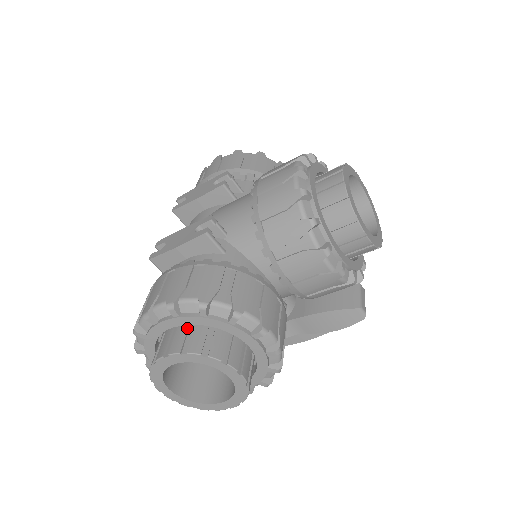
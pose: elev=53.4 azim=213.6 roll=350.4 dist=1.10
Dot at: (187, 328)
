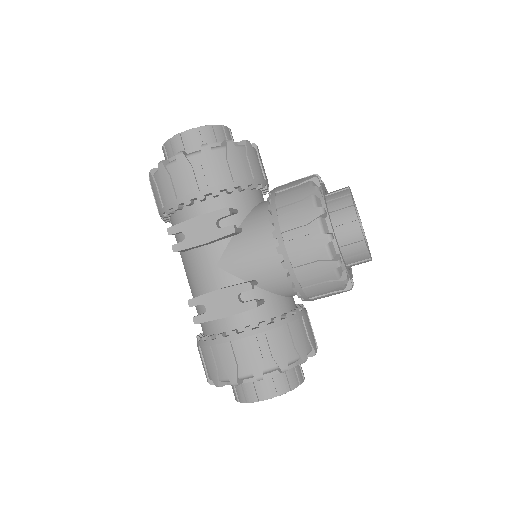
Dot at: occluded
